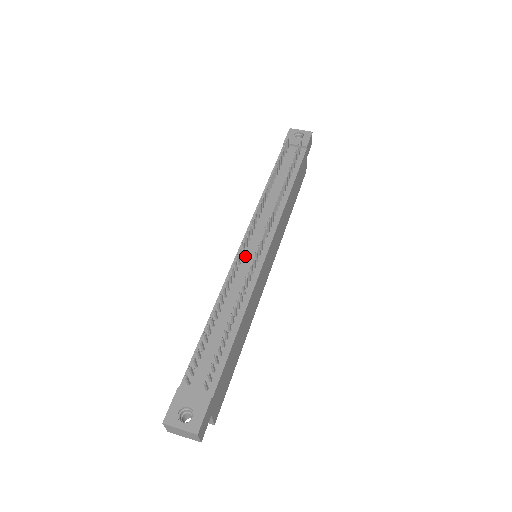
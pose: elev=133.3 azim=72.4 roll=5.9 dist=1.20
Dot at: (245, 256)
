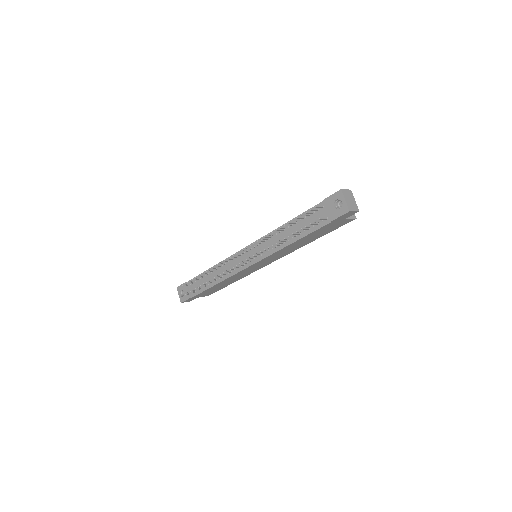
Dot at: (239, 257)
